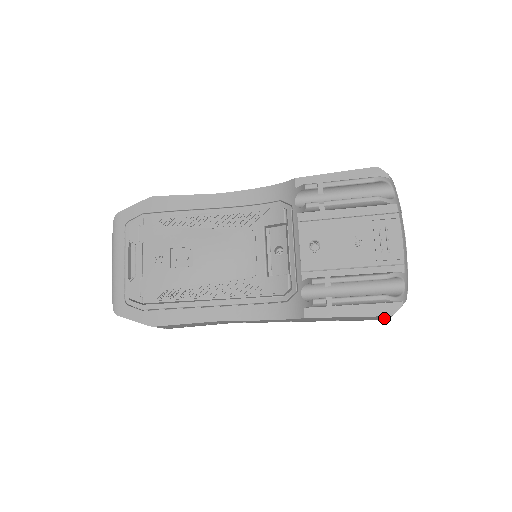
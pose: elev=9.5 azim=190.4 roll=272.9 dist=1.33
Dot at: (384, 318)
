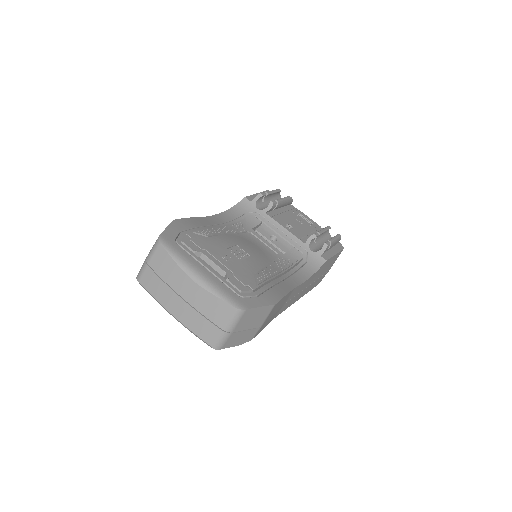
Dot at: (333, 263)
